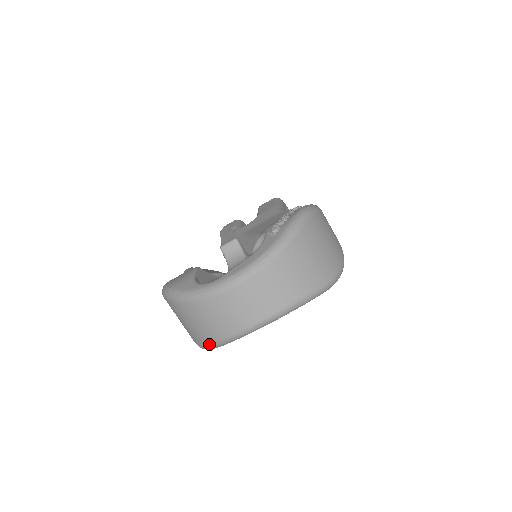
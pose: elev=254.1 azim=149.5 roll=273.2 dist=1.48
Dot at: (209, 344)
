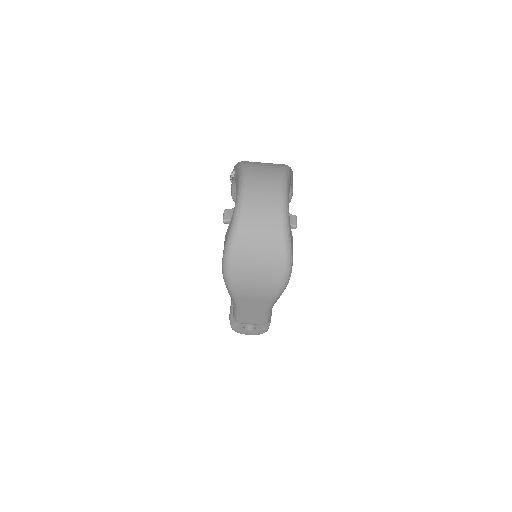
Dot at: (283, 238)
